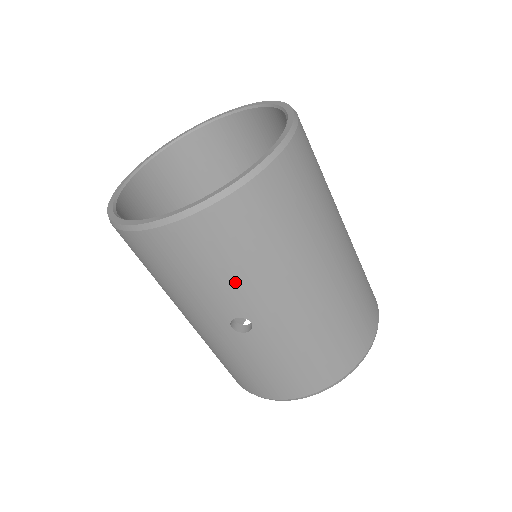
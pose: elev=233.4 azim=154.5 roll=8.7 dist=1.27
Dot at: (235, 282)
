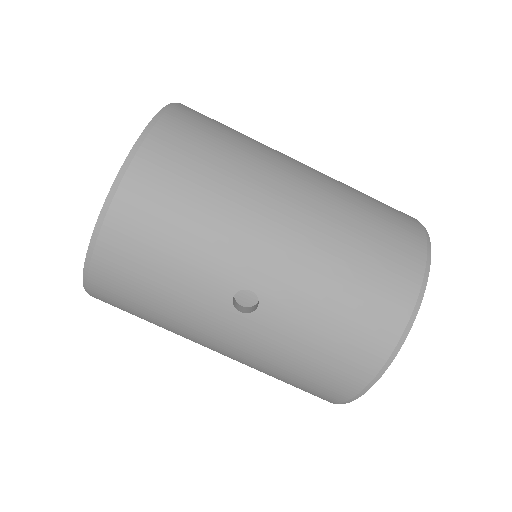
Dot at: (197, 254)
